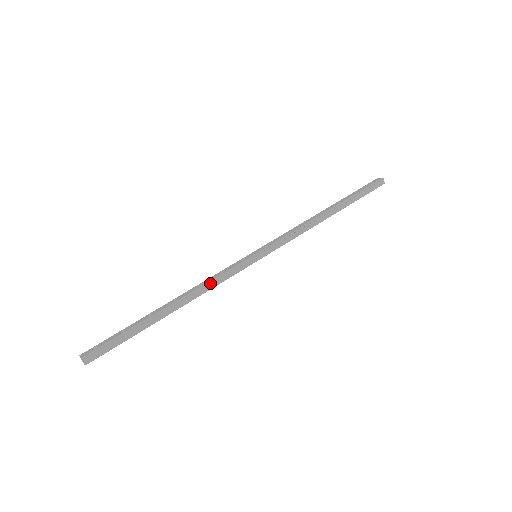
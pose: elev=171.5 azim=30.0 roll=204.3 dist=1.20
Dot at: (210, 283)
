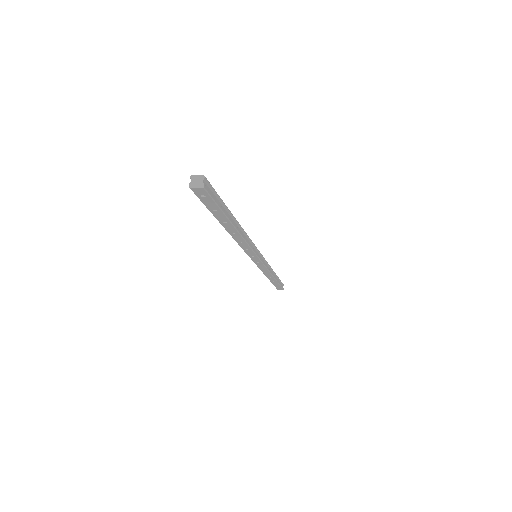
Dot at: (248, 239)
